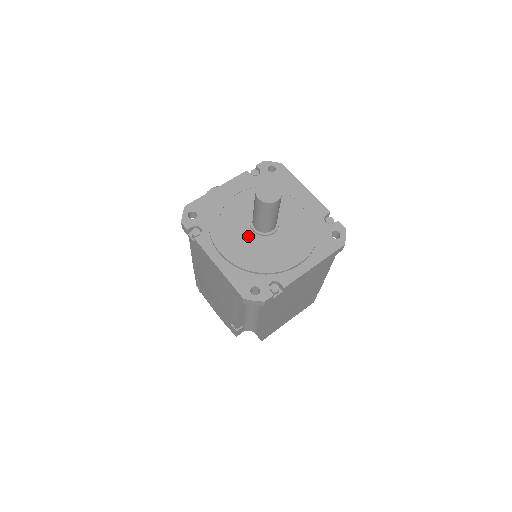
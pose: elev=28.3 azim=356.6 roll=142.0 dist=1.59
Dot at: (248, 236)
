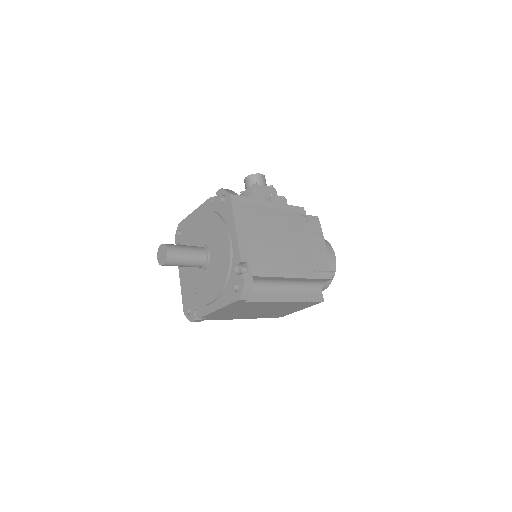
Dot at: occluded
